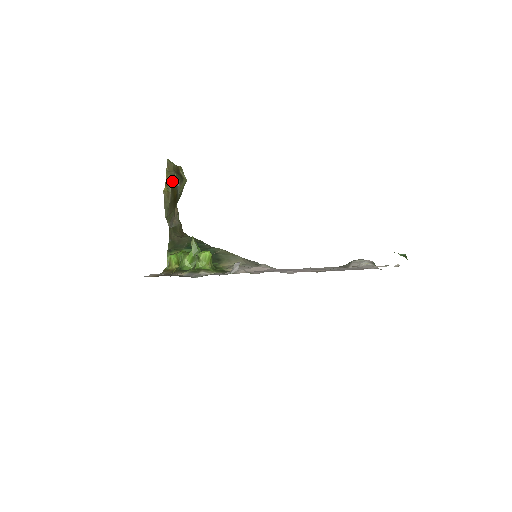
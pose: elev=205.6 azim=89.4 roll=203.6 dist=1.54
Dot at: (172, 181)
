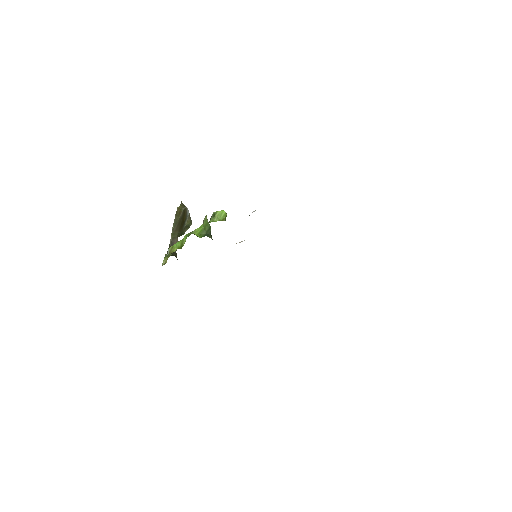
Dot at: (185, 207)
